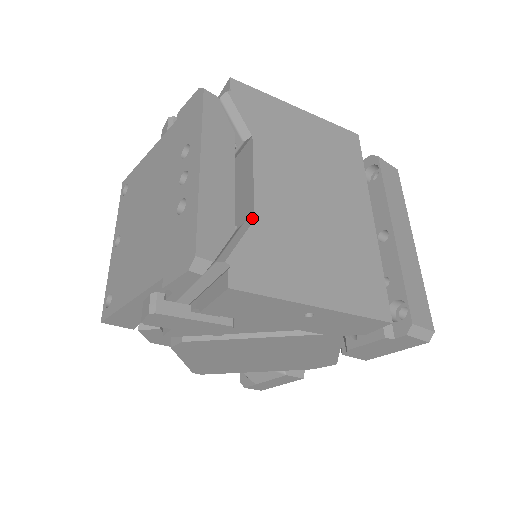
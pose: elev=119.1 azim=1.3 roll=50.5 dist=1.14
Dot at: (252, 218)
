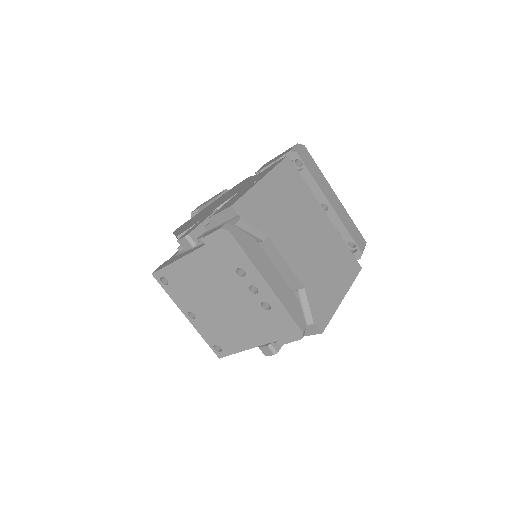
Dot at: (301, 286)
